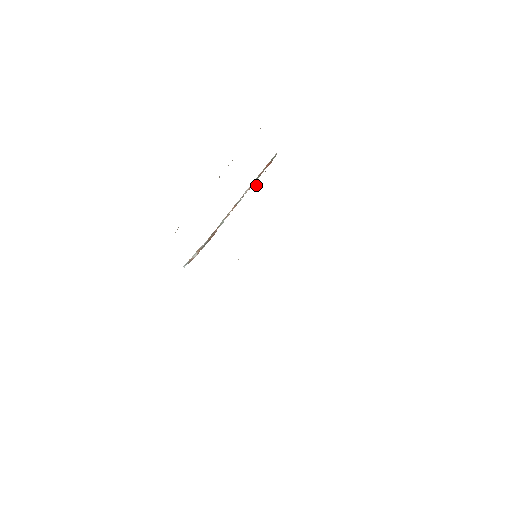
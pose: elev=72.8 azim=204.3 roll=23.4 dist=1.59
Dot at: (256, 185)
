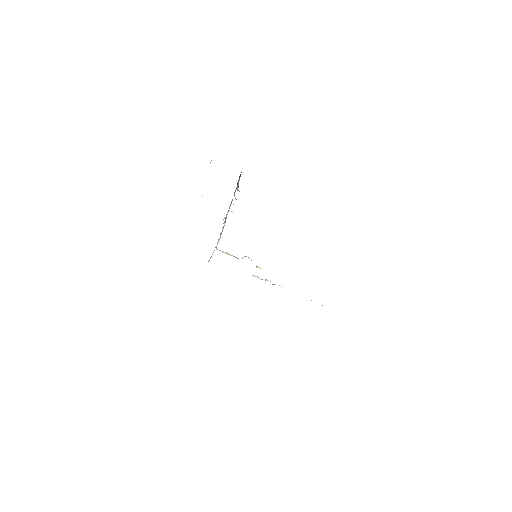
Dot at: occluded
